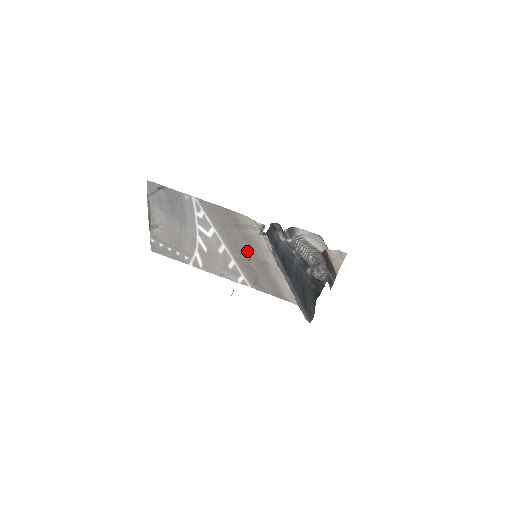
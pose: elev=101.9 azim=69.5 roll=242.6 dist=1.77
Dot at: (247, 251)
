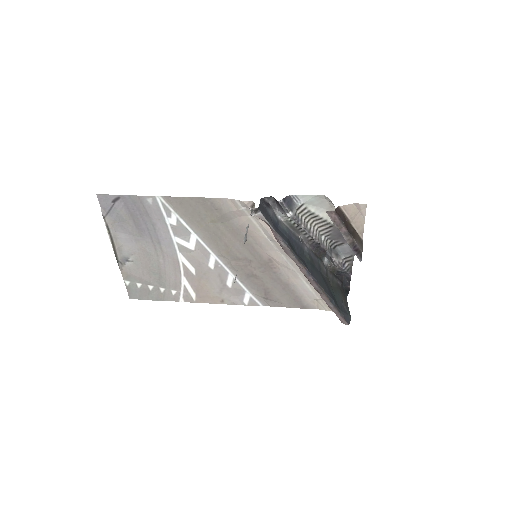
Dot at: (243, 252)
